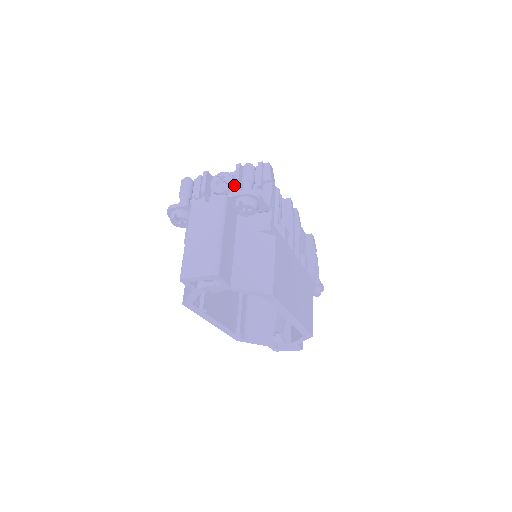
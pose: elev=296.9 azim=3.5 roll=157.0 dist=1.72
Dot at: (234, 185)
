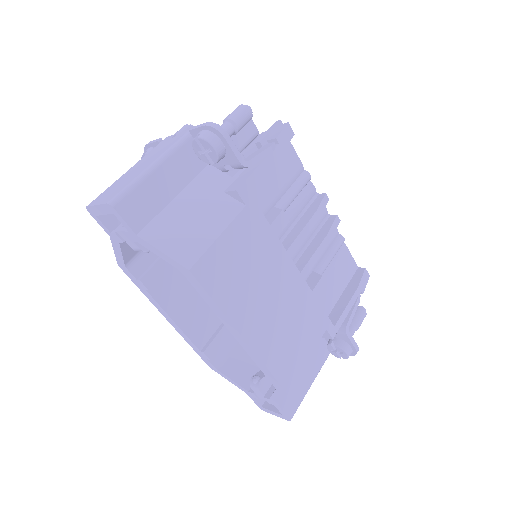
Dot at: occluded
